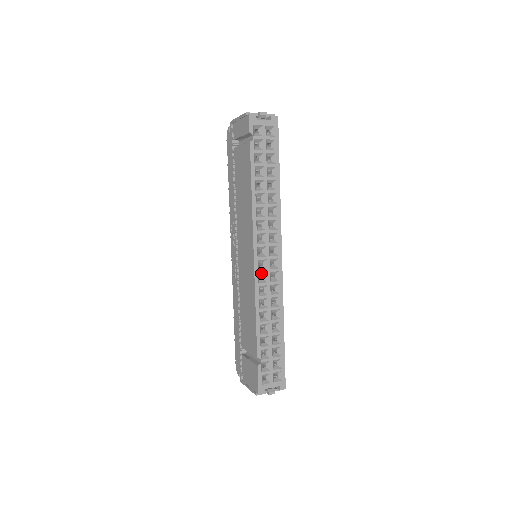
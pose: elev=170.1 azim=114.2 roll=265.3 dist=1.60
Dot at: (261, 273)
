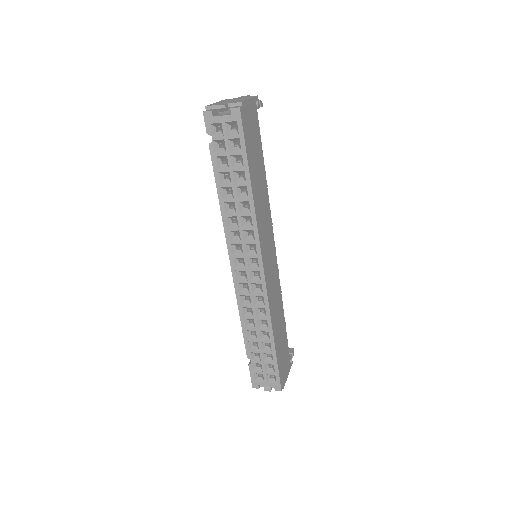
Dot at: (242, 283)
